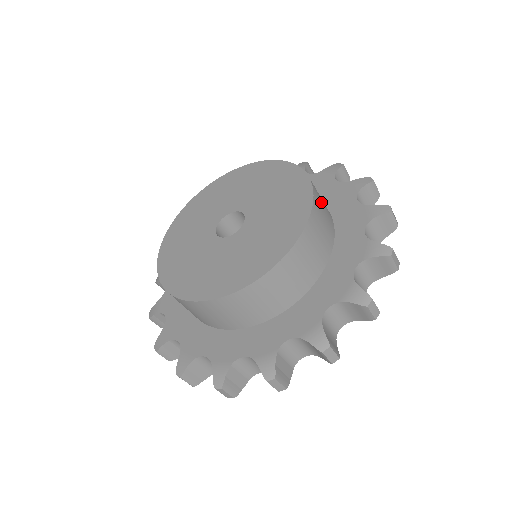
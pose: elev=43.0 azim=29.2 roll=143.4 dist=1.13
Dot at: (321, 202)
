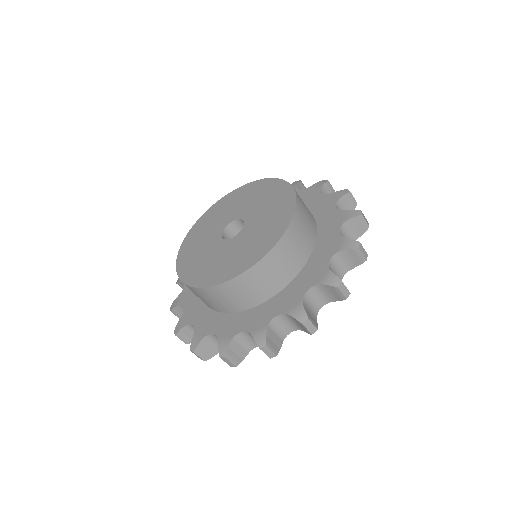
Dot at: (304, 209)
